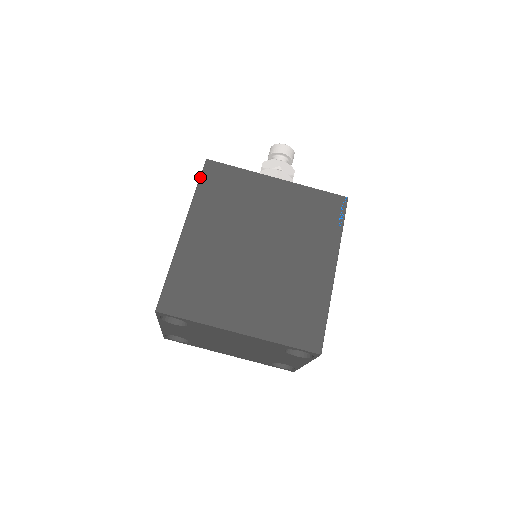
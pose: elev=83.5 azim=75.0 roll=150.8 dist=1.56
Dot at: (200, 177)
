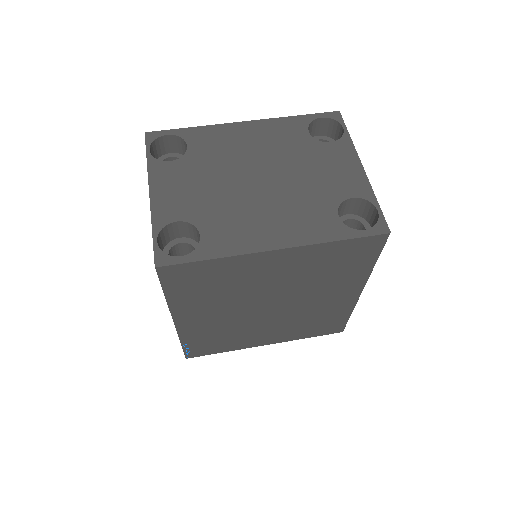
Dot at: occluded
